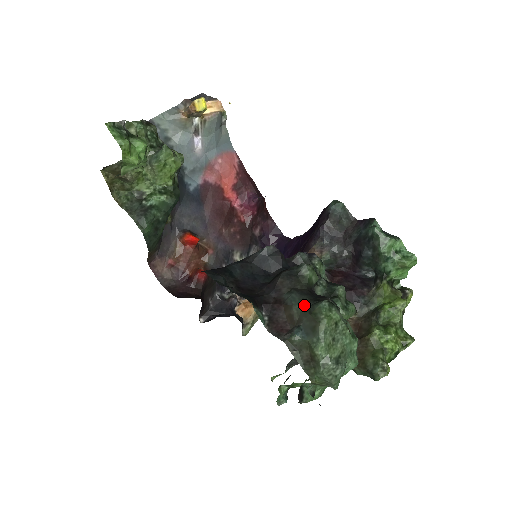
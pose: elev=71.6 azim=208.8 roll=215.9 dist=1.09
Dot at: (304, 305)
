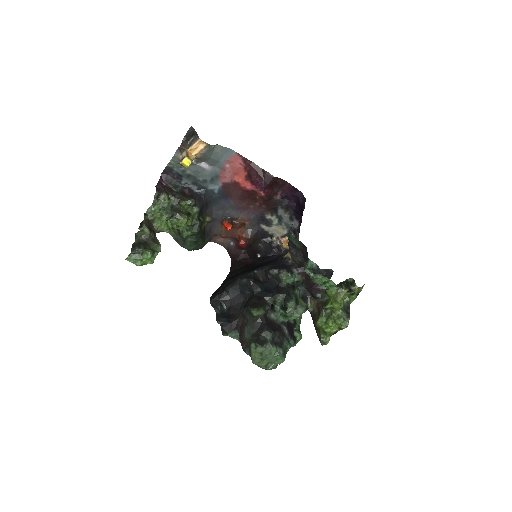
Dot at: (249, 338)
